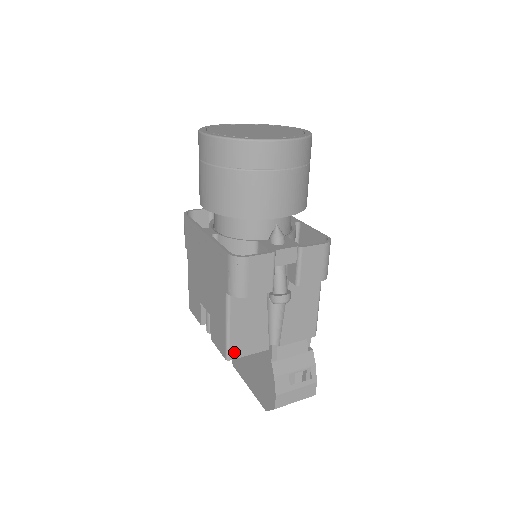
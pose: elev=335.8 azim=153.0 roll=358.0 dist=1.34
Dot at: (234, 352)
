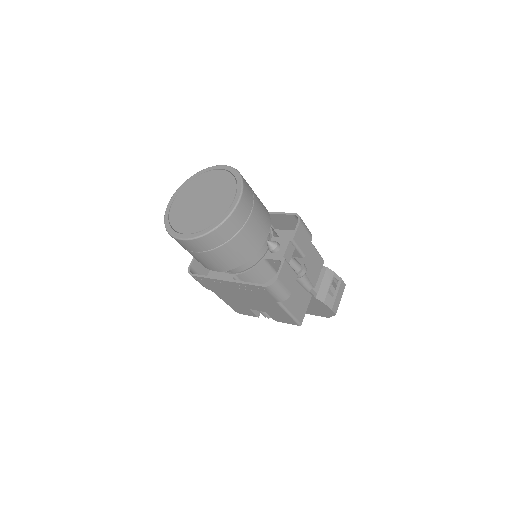
Dot at: (300, 319)
